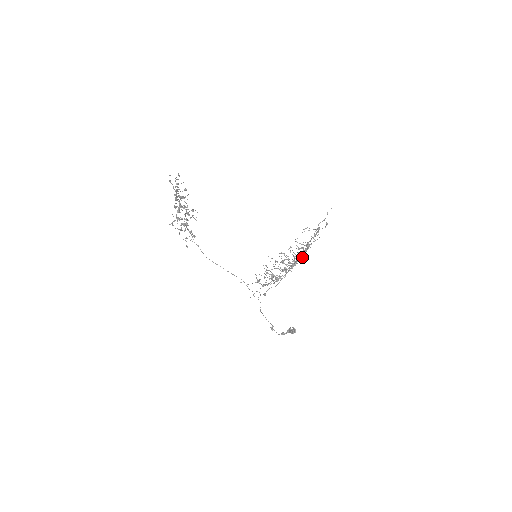
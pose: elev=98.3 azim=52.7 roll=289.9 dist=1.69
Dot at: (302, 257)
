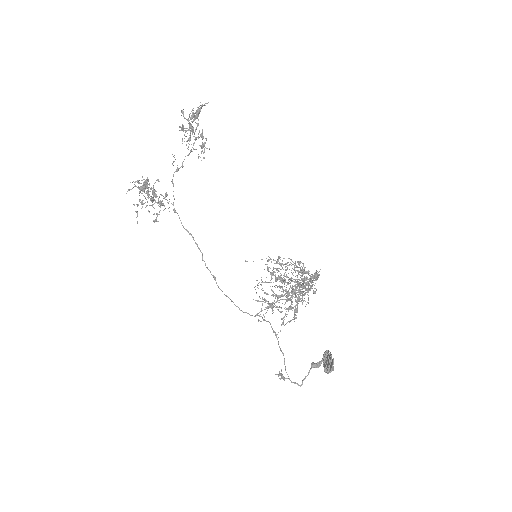
Dot at: occluded
